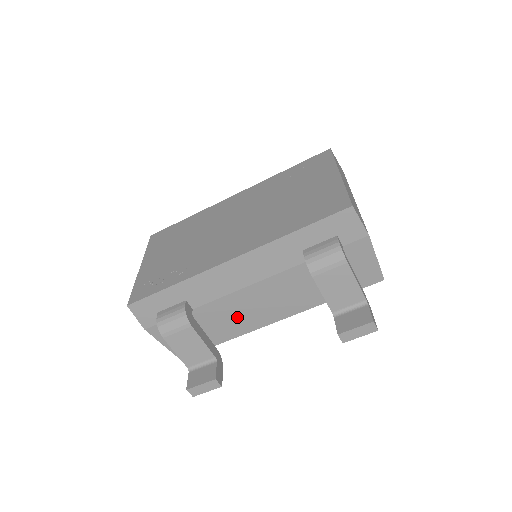
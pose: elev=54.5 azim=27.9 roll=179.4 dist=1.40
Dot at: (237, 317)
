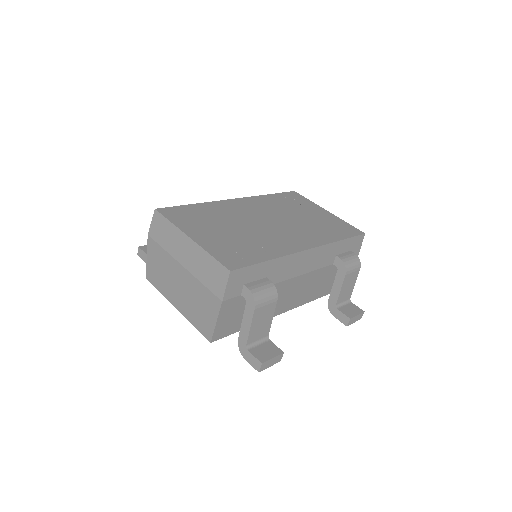
Dot at: occluded
